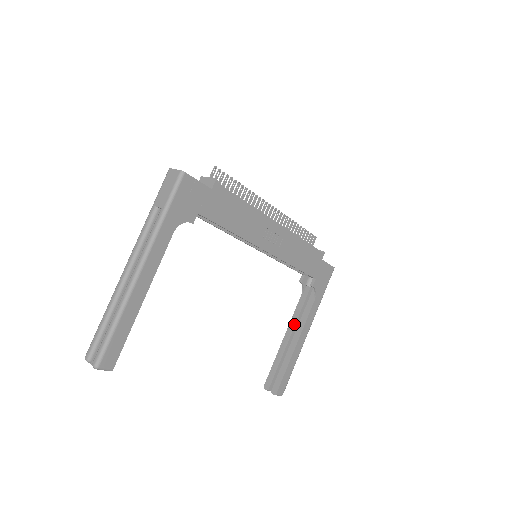
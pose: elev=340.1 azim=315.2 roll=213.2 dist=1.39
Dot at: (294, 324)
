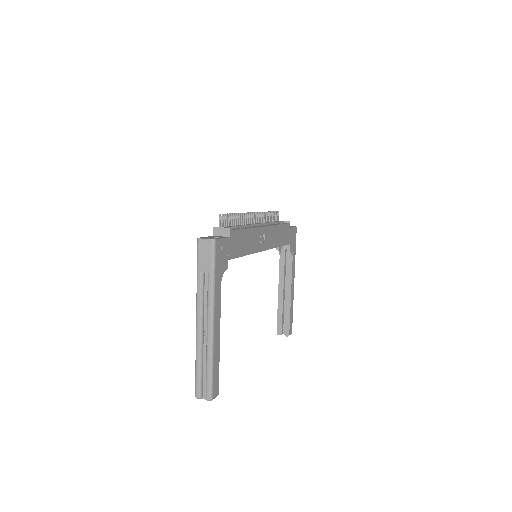
Dot at: (283, 281)
